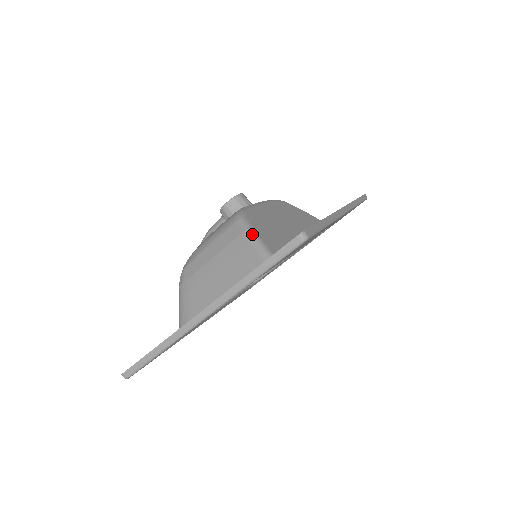
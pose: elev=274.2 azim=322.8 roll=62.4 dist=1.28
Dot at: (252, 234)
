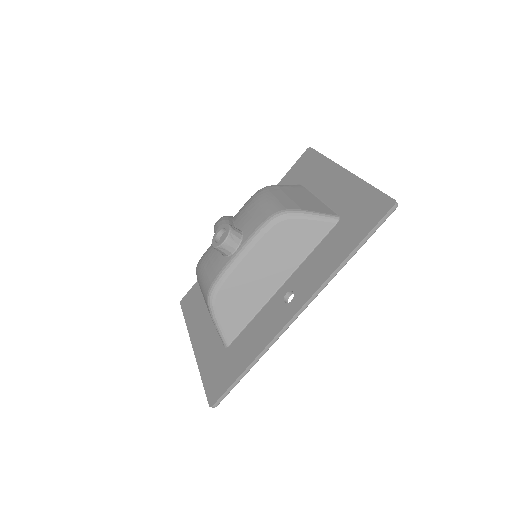
Dot at: (216, 323)
